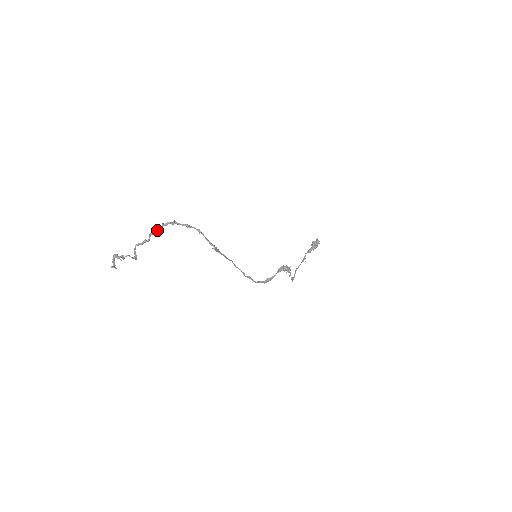
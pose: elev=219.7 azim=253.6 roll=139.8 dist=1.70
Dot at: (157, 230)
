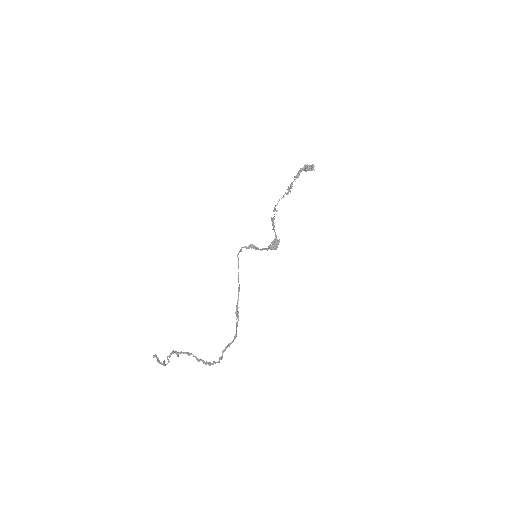
Dot at: (206, 362)
